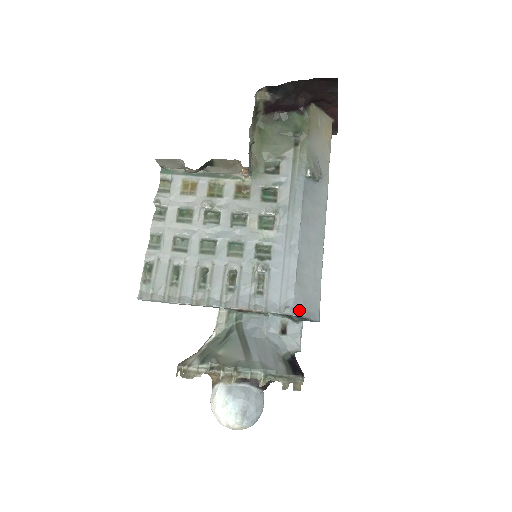
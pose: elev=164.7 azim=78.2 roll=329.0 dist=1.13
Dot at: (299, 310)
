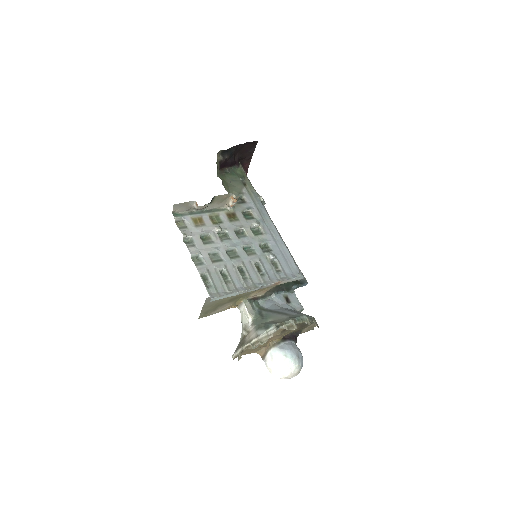
Dot at: occluded
